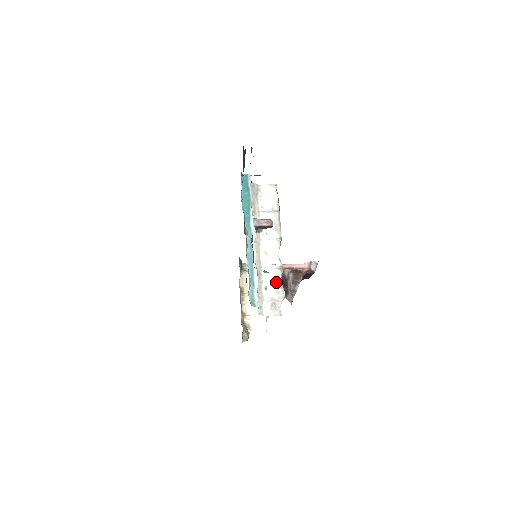
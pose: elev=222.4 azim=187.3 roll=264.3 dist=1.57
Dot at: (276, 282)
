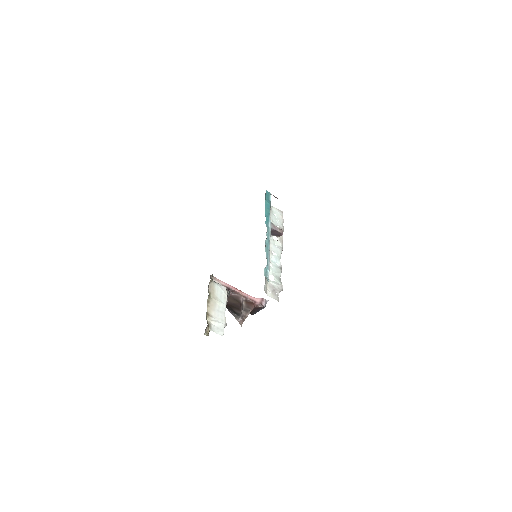
Dot at: (277, 276)
